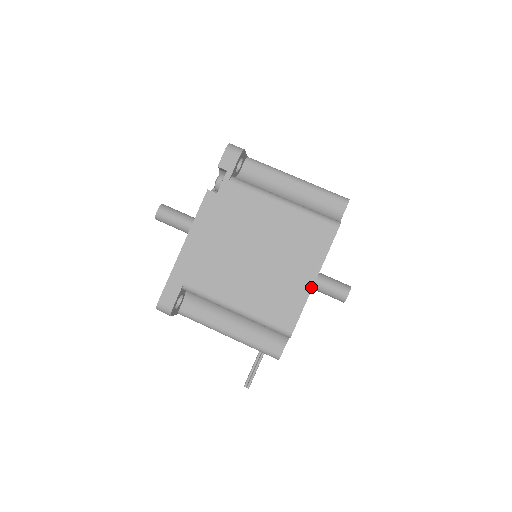
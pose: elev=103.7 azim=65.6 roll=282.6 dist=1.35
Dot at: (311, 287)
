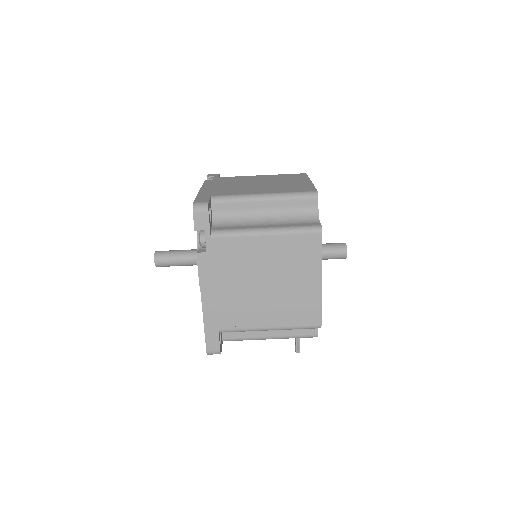
Dot at: (320, 288)
